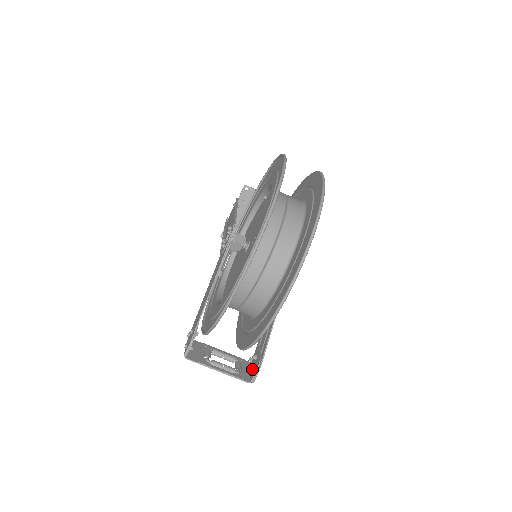
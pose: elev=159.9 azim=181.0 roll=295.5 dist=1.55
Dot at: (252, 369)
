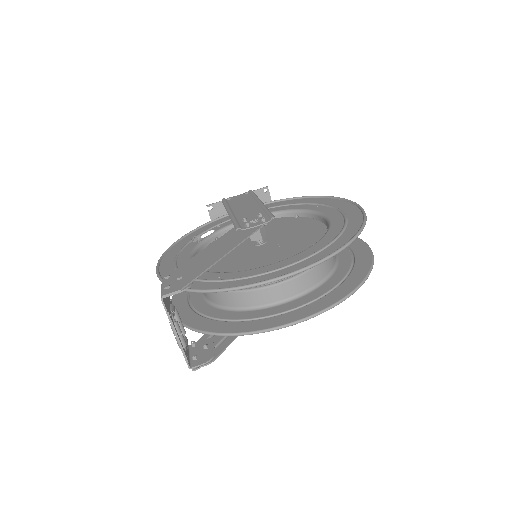
Dot at: (196, 355)
